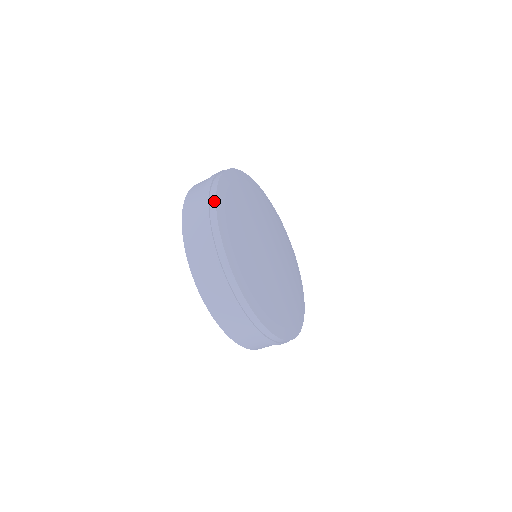
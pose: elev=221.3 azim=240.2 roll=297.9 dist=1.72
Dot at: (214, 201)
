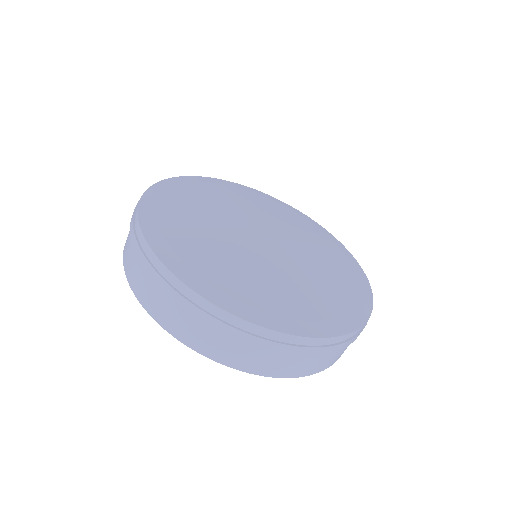
Dot at: (146, 245)
